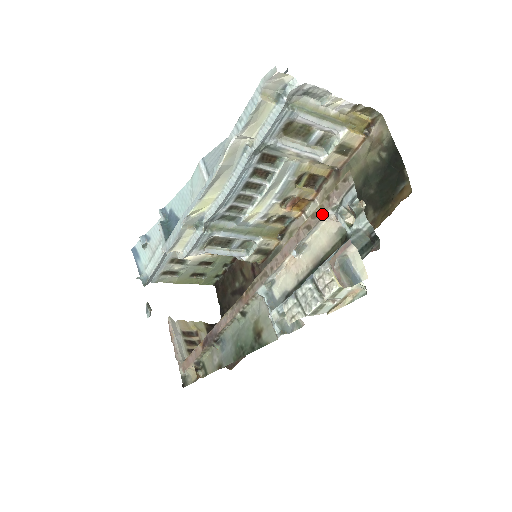
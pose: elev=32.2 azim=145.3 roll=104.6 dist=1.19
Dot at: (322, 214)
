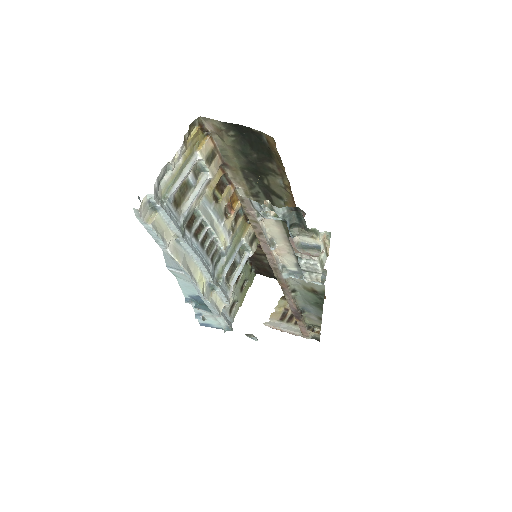
Dot at: (257, 223)
